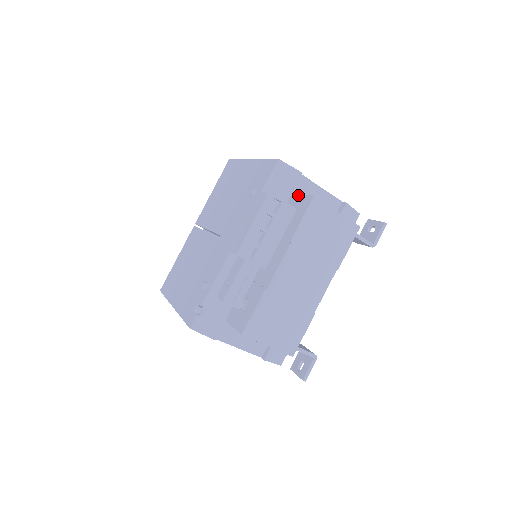
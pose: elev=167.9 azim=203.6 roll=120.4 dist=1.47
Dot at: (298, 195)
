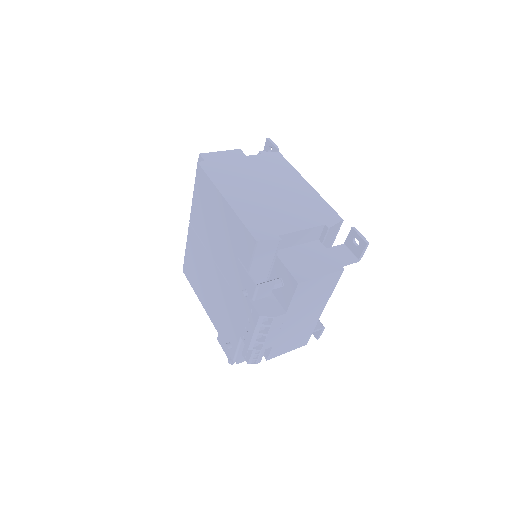
Dot at: (283, 266)
